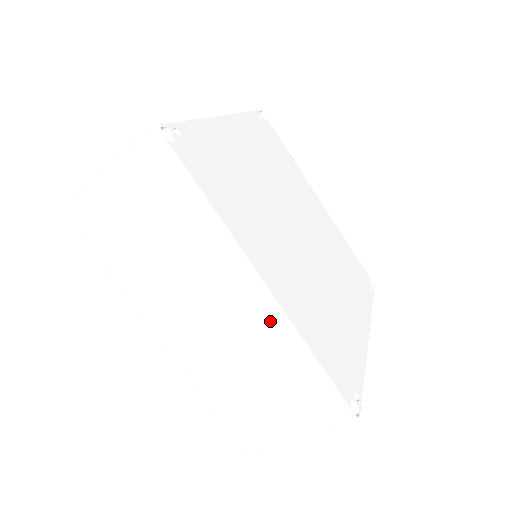
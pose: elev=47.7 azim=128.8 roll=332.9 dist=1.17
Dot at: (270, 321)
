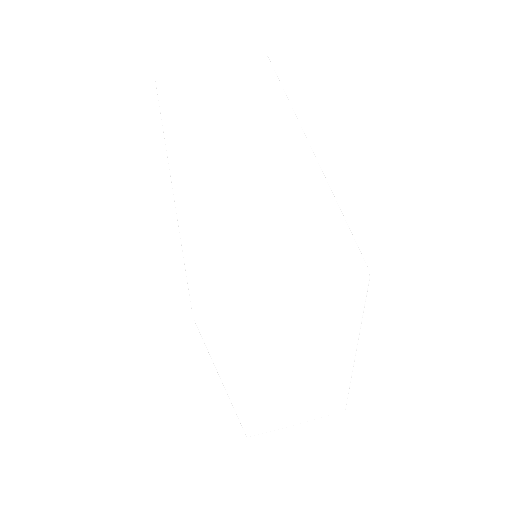
Dot at: (301, 164)
